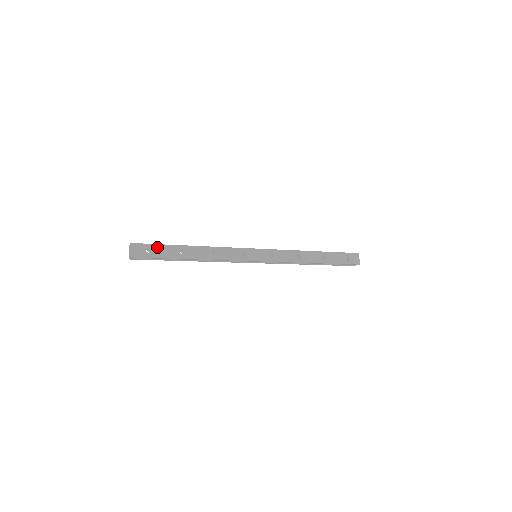
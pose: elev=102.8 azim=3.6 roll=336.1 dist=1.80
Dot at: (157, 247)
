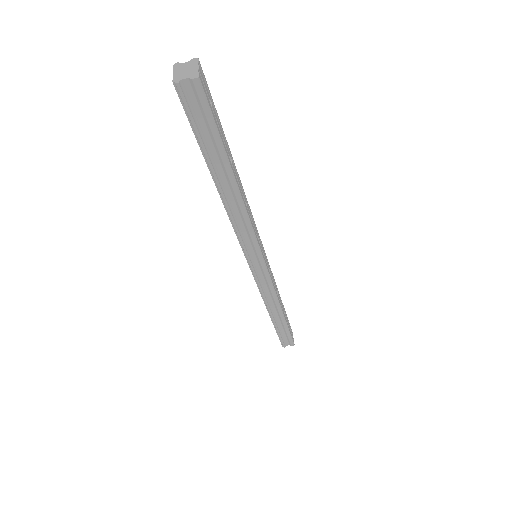
Dot at: (216, 113)
